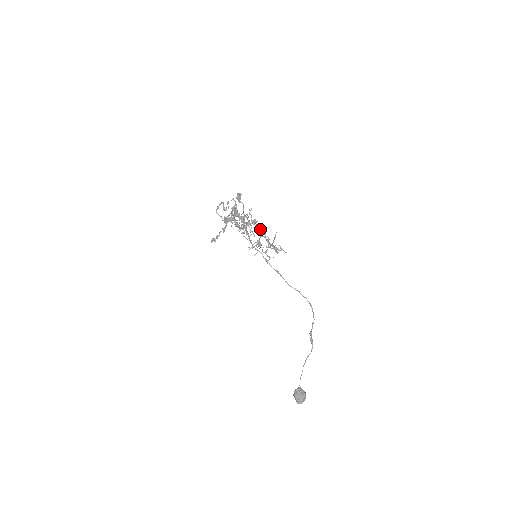
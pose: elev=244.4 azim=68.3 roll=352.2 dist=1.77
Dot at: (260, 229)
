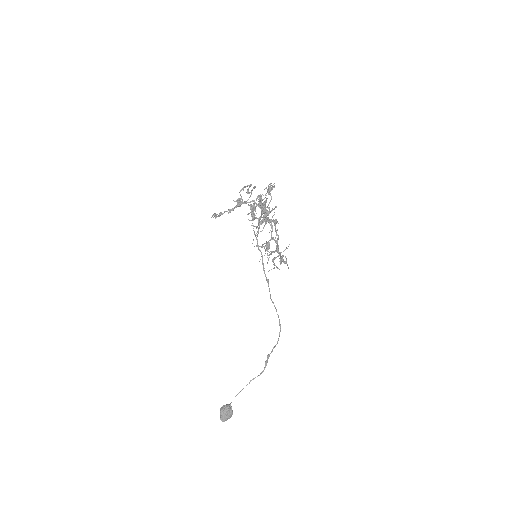
Dot at: occluded
